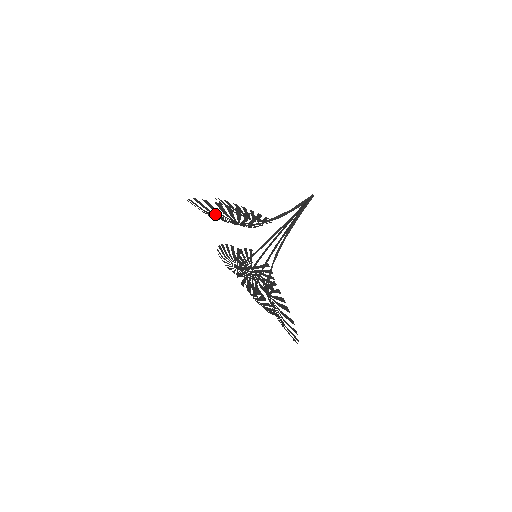
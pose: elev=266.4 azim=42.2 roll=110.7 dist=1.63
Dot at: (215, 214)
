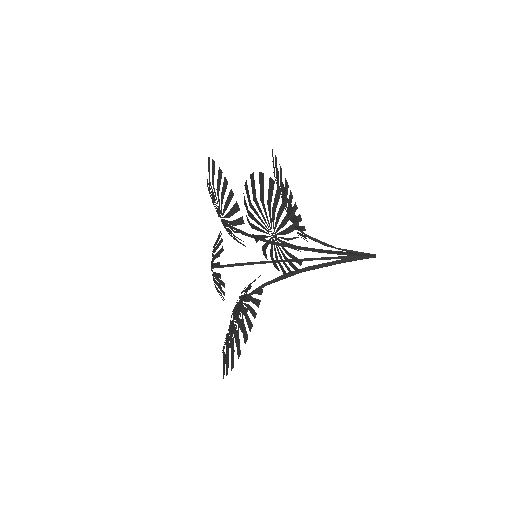
Dot at: (264, 254)
